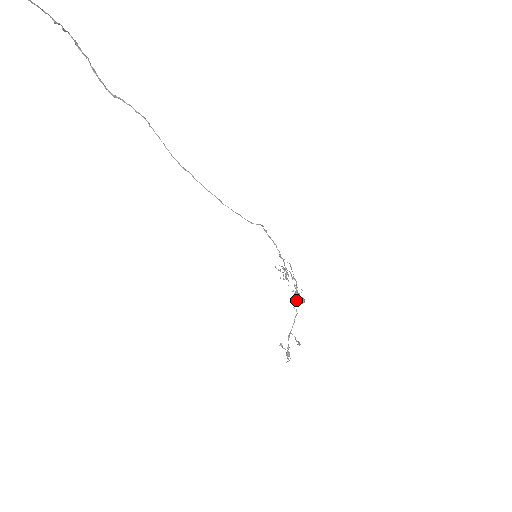
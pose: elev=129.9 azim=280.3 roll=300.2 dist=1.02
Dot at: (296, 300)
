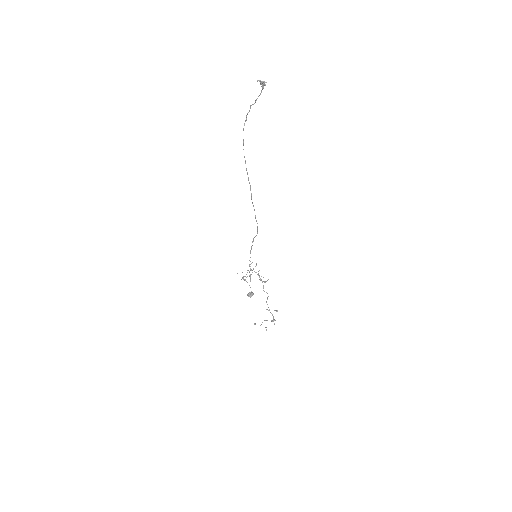
Dot at: (249, 294)
